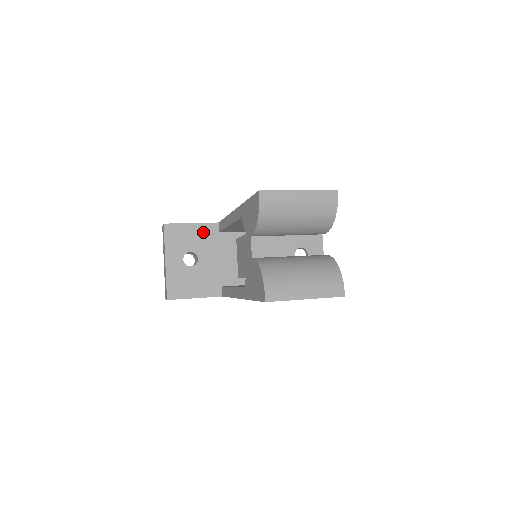
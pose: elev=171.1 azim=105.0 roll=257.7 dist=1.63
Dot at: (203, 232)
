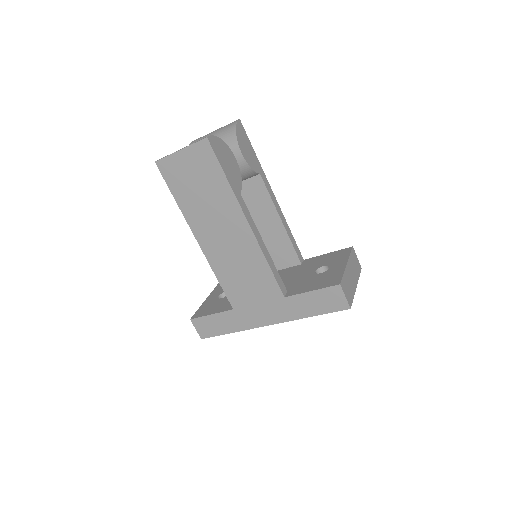
Dot at: occluded
